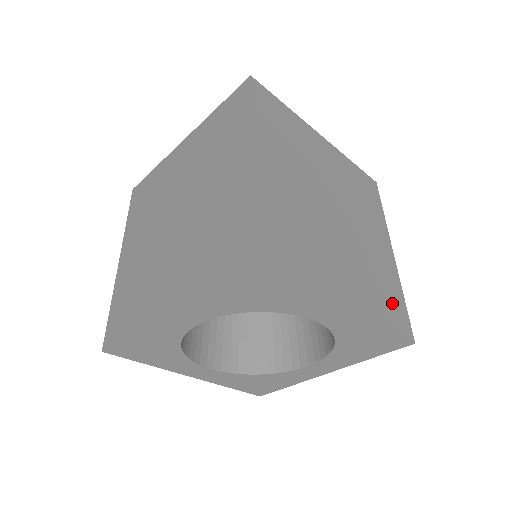
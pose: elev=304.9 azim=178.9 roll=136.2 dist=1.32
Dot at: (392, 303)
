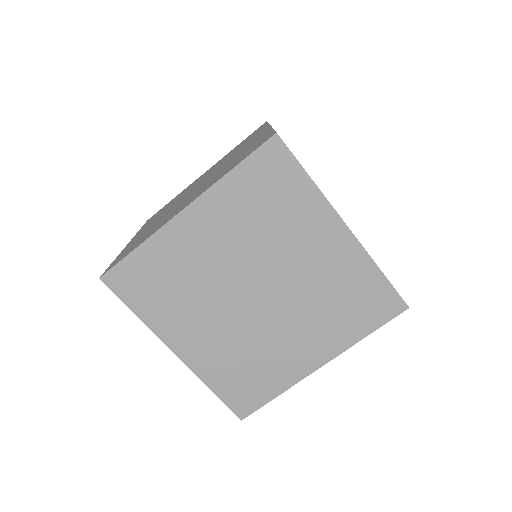
Dot at: (249, 386)
